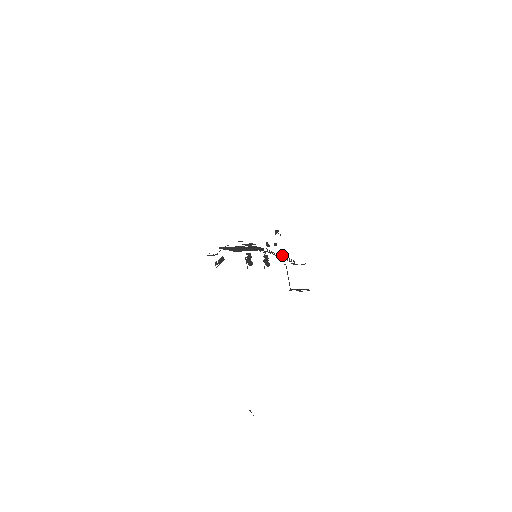
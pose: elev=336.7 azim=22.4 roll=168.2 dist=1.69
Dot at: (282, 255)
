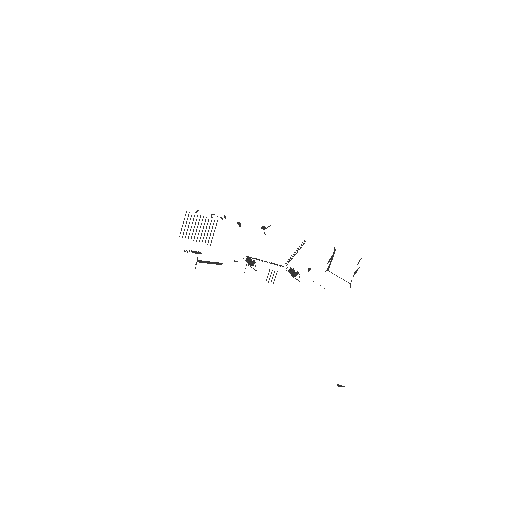
Dot at: occluded
